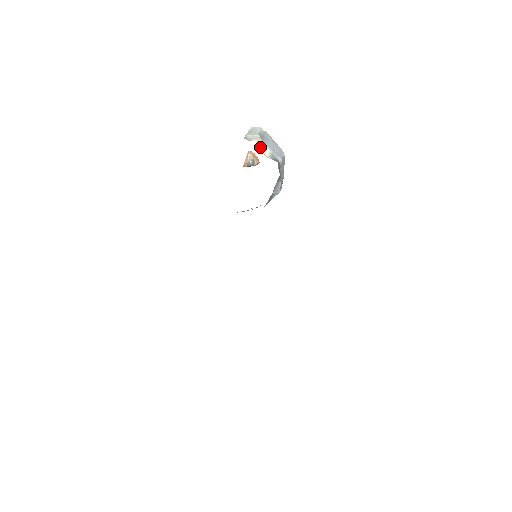
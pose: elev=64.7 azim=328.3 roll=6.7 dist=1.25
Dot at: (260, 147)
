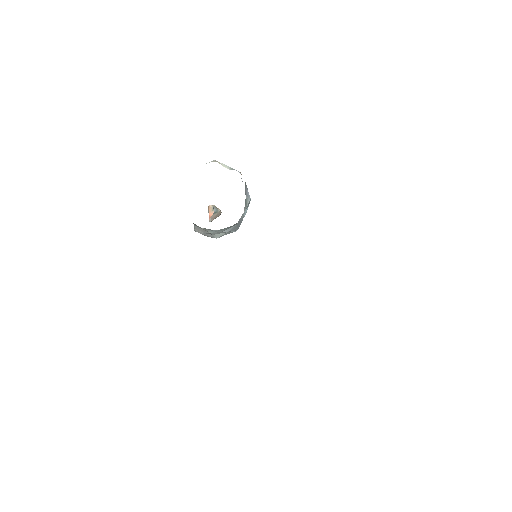
Dot at: occluded
